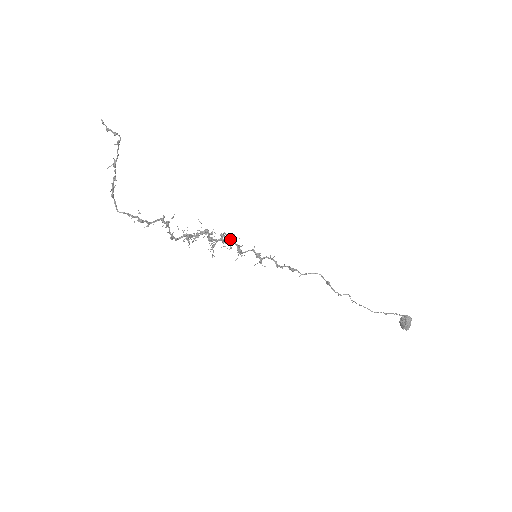
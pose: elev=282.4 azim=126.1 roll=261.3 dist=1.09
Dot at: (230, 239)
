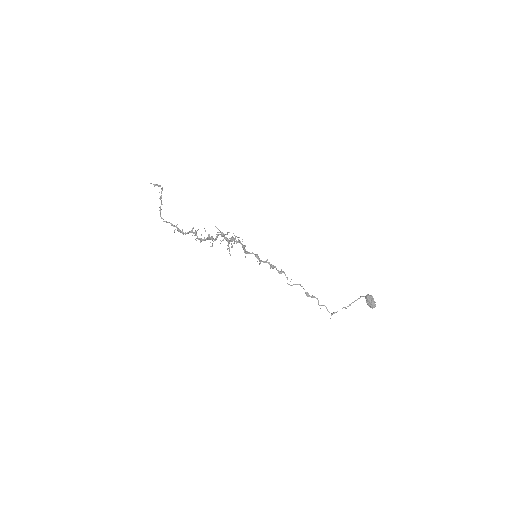
Dot at: (238, 239)
